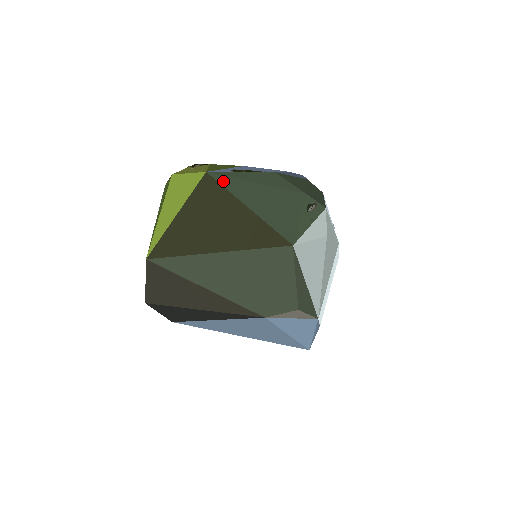
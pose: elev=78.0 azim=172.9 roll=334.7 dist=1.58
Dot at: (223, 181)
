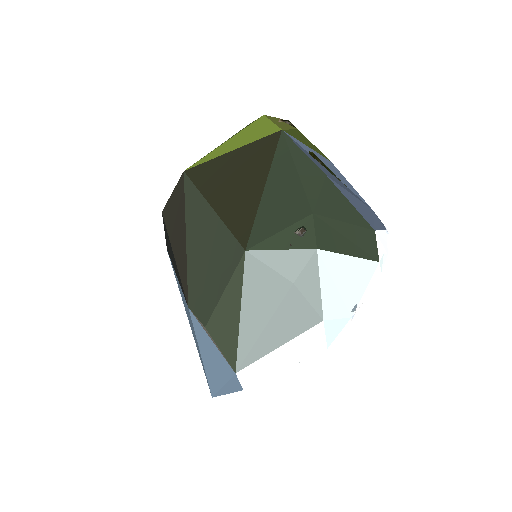
Dot at: (281, 147)
